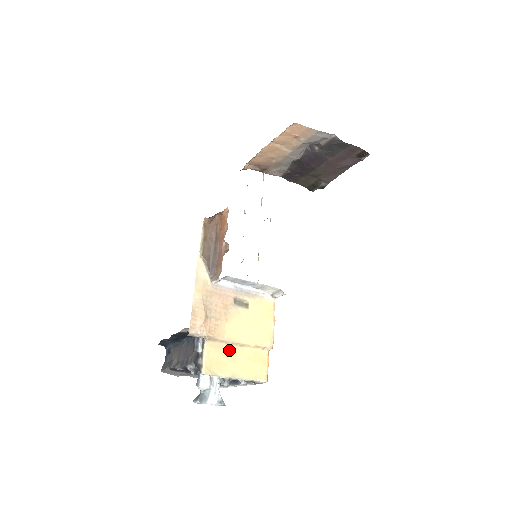
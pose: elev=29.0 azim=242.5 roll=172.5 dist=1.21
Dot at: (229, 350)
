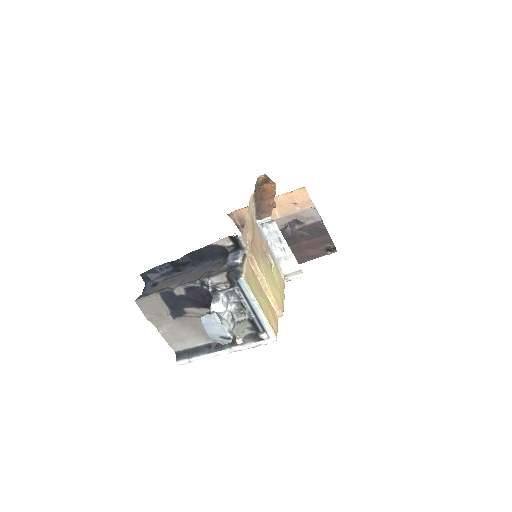
Dot at: (258, 283)
